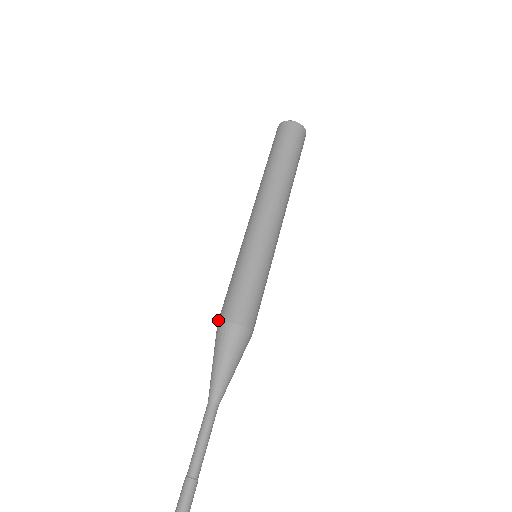
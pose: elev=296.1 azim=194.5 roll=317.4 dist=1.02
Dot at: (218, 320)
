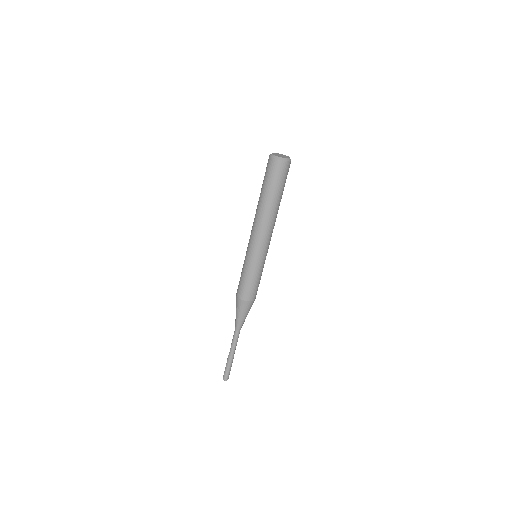
Dot at: (242, 298)
